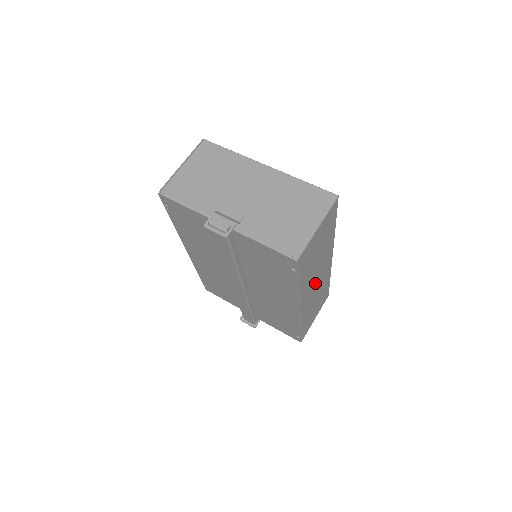
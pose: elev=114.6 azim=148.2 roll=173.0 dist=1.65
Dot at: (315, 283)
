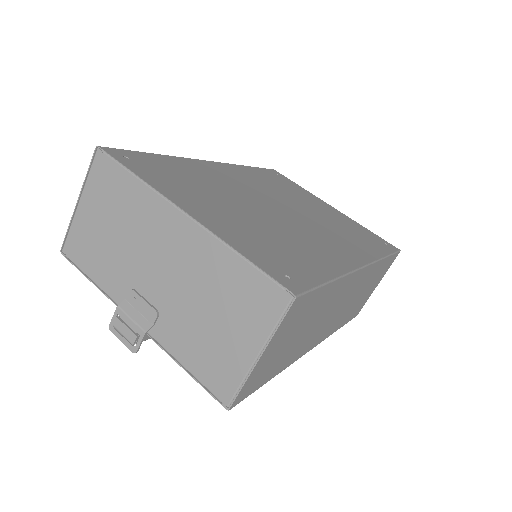
Dot at: (334, 313)
